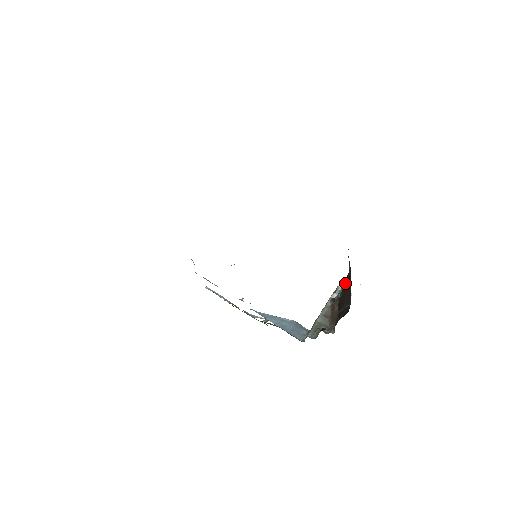
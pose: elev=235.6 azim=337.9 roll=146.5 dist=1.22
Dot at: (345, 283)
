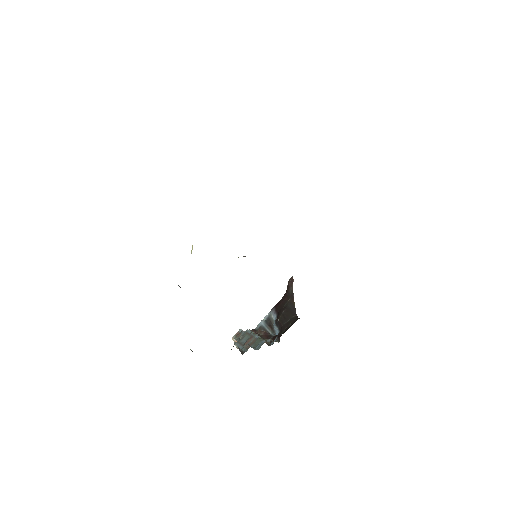
Dot at: (284, 304)
